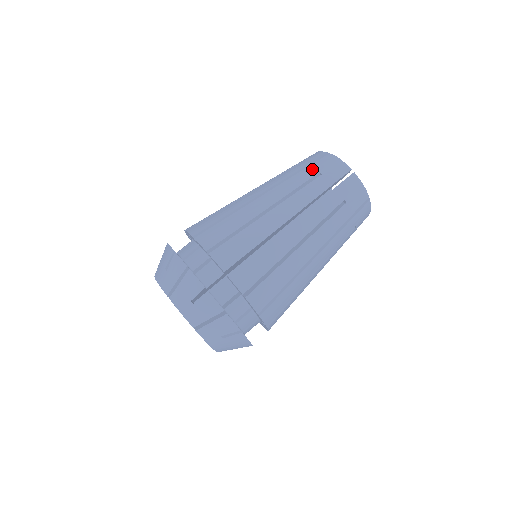
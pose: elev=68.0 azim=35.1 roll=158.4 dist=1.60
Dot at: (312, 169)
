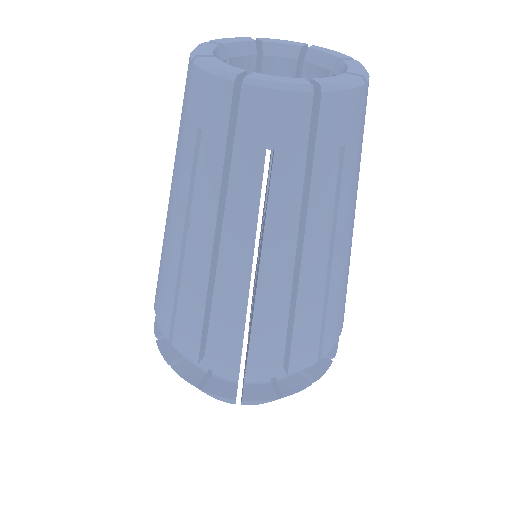
Dot at: (188, 126)
